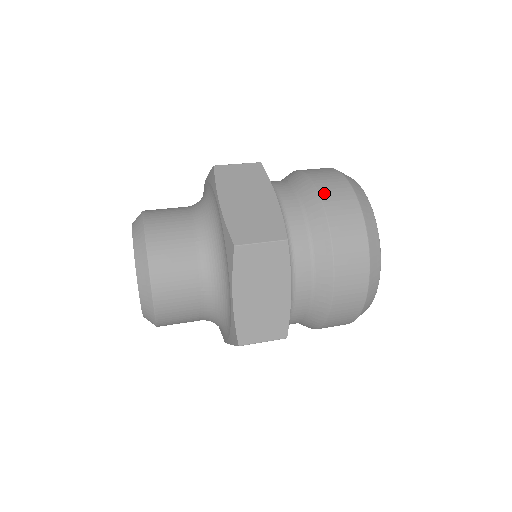
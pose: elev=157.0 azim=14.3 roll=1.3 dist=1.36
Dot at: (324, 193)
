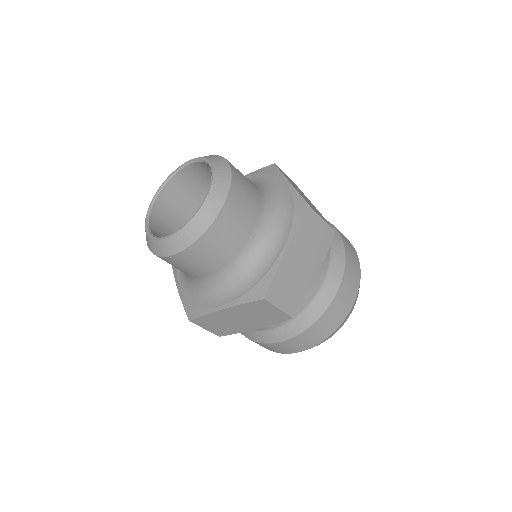
Dot at: occluded
